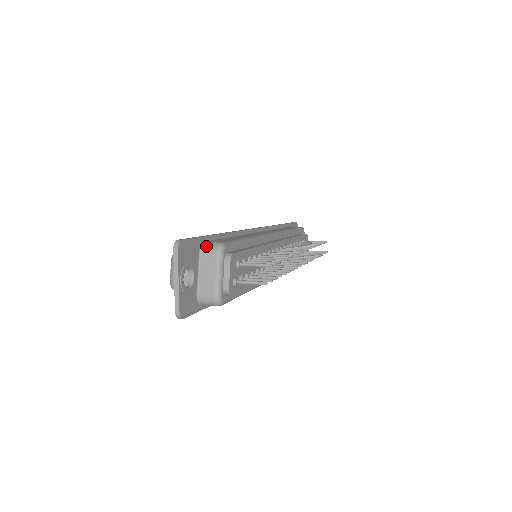
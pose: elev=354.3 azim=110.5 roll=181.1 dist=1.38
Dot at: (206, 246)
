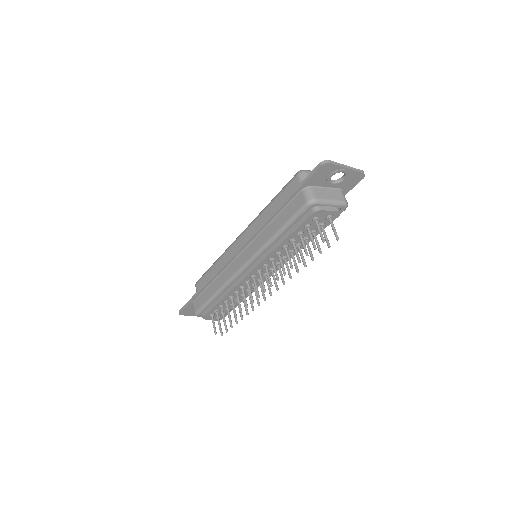
Dot at: (193, 307)
